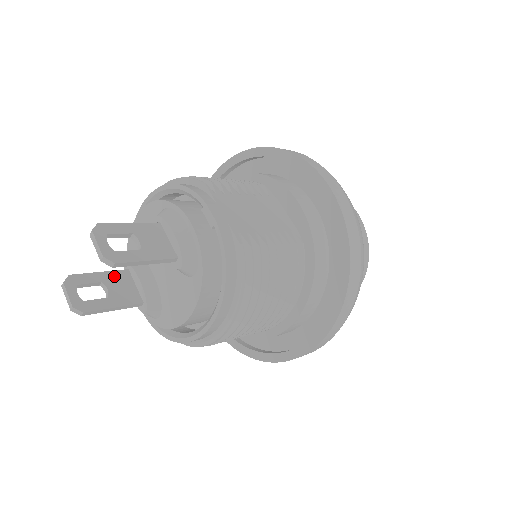
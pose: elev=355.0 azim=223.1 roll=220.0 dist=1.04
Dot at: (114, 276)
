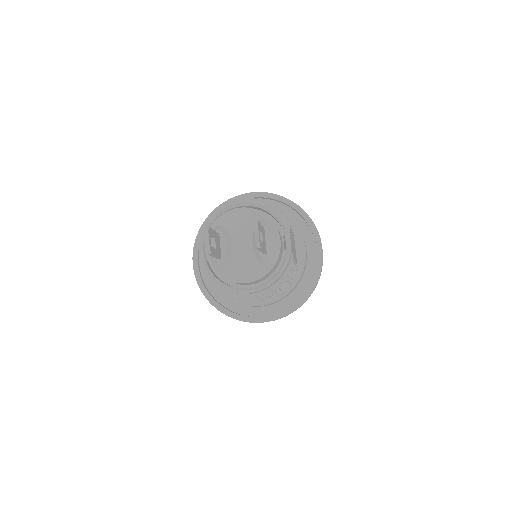
Dot at: (217, 236)
